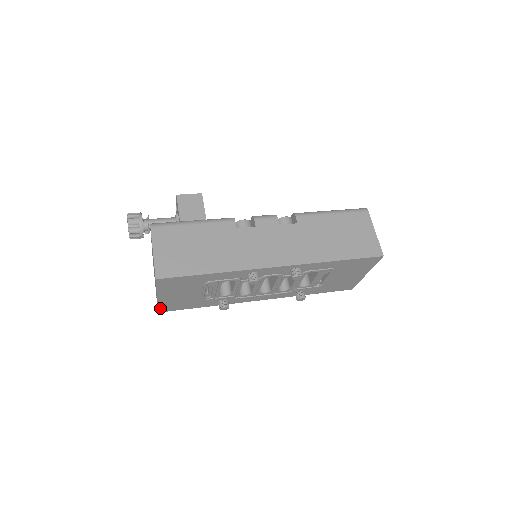
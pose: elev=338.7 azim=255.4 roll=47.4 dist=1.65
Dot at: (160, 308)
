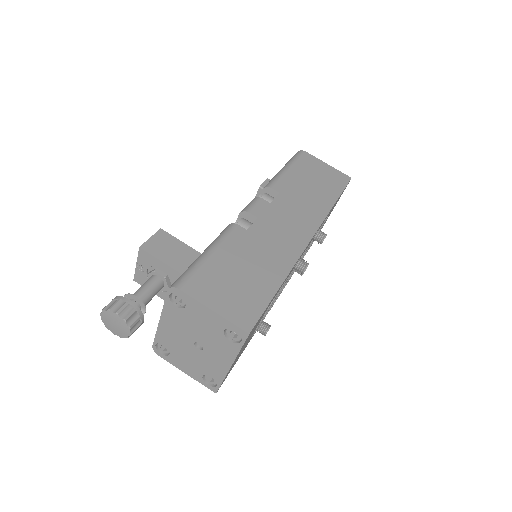
Dot at: (221, 384)
